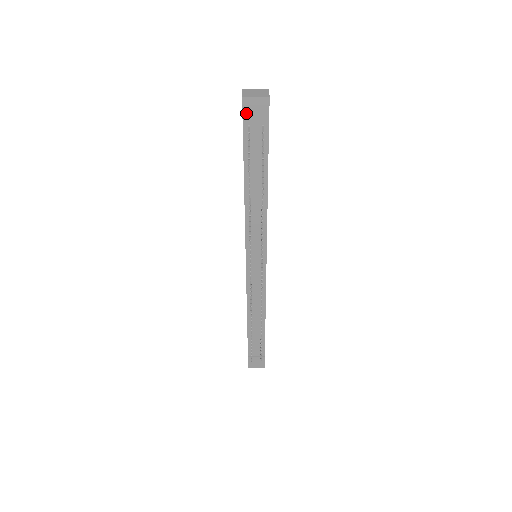
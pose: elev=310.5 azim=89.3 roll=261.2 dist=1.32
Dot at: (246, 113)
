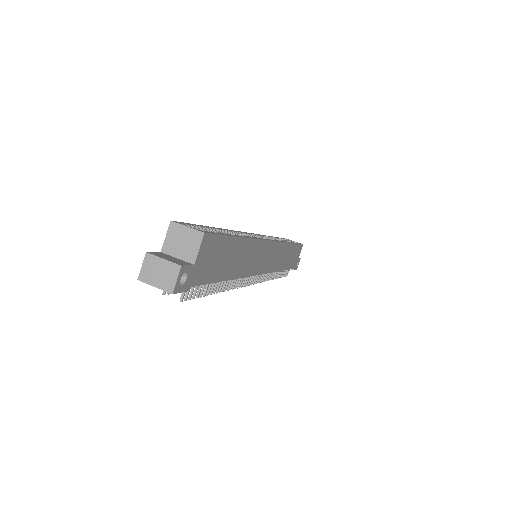
Dot at: occluded
